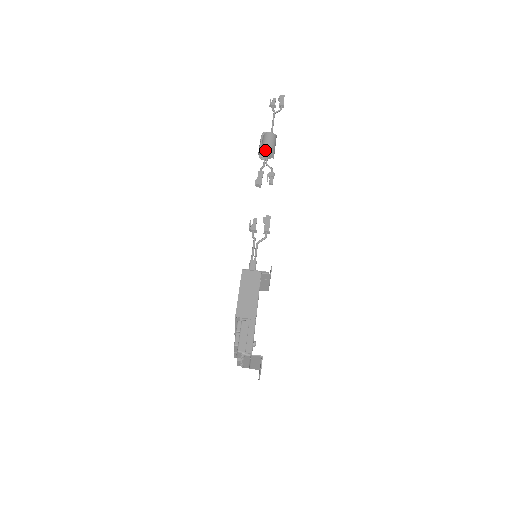
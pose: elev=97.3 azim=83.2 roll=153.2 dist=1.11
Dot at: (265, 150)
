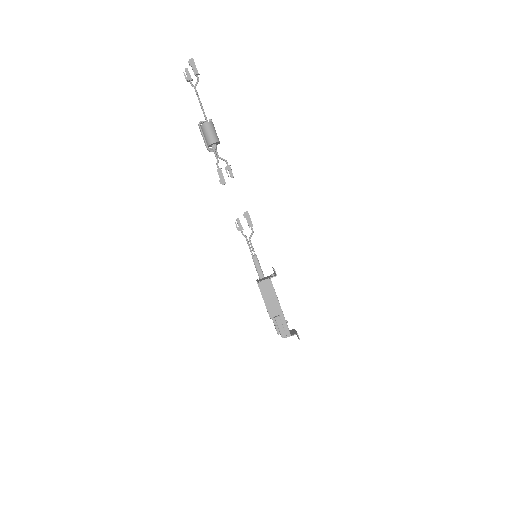
Dot at: (211, 144)
